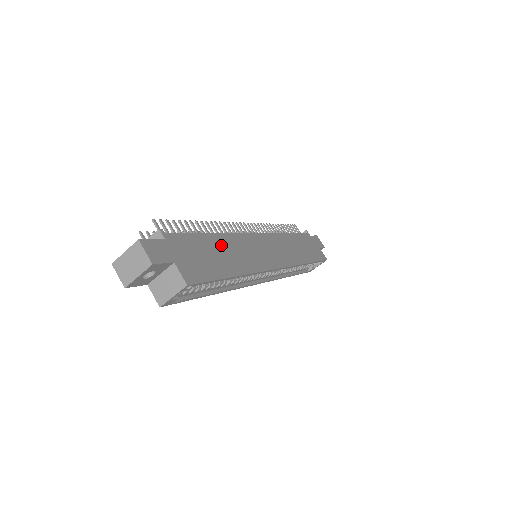
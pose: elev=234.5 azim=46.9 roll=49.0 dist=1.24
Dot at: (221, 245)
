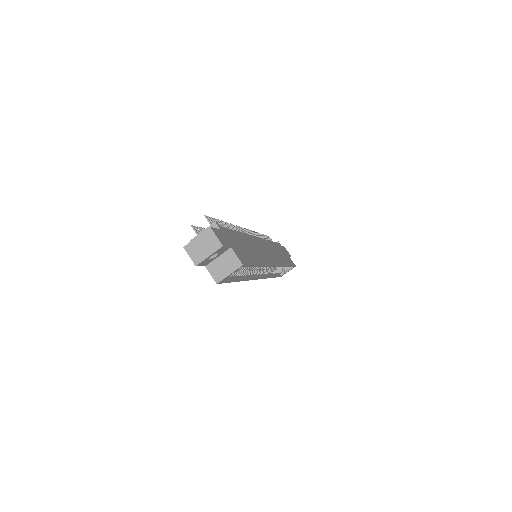
Dot at: (245, 241)
